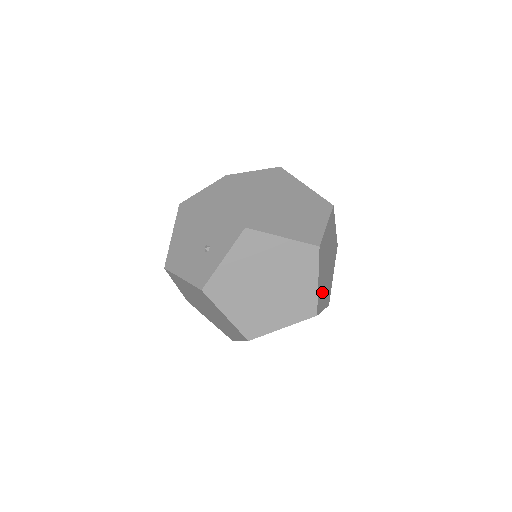
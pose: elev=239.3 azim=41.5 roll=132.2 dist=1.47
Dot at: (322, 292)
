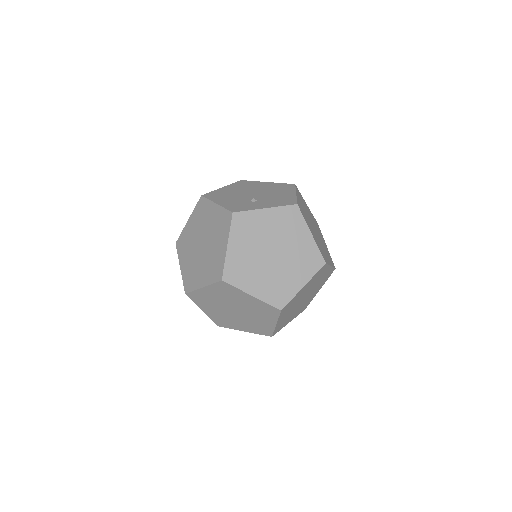
Dot at: (291, 306)
